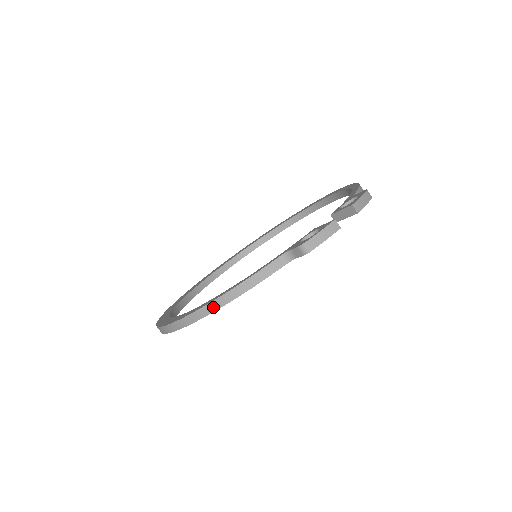
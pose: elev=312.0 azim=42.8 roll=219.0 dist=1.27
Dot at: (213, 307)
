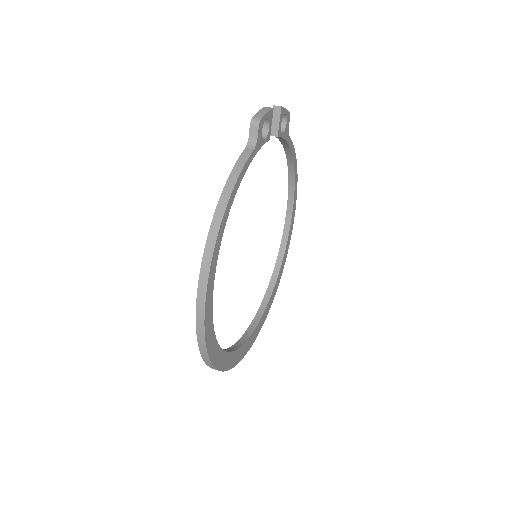
Dot at: (220, 213)
